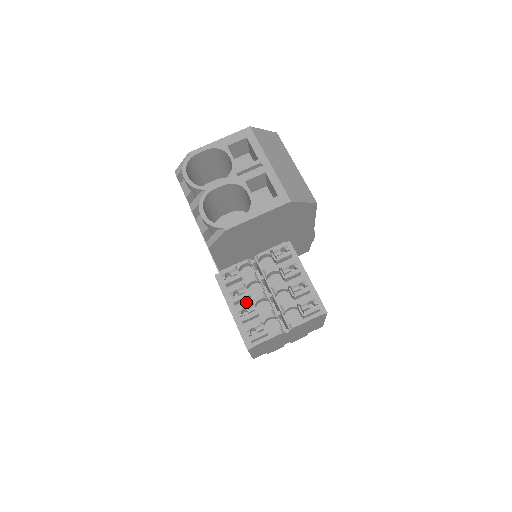
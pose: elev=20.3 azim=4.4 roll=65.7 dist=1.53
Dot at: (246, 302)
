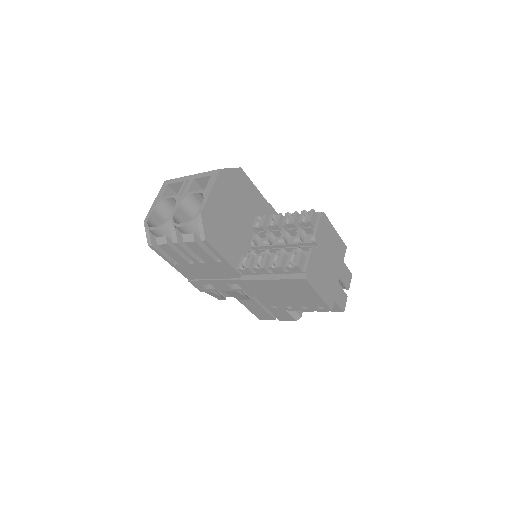
Dot at: occluded
